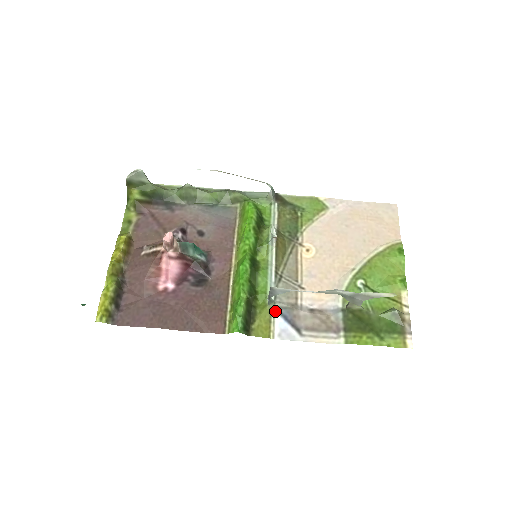
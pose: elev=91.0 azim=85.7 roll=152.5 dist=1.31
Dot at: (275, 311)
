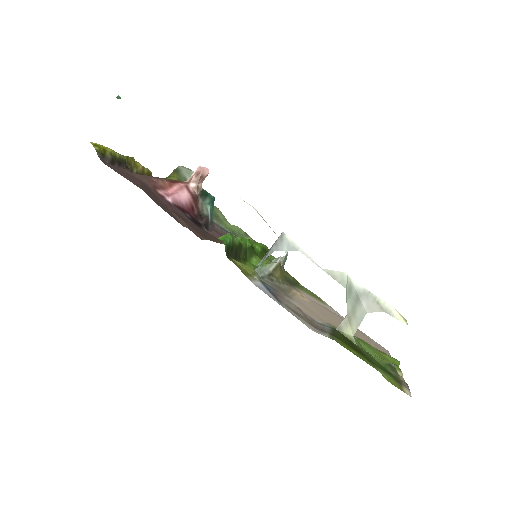
Dot at: (258, 279)
